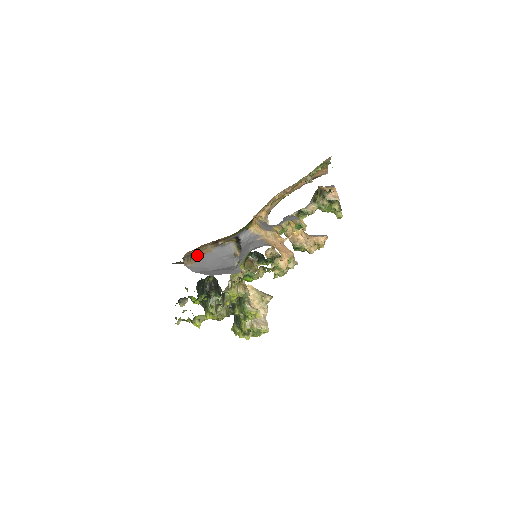
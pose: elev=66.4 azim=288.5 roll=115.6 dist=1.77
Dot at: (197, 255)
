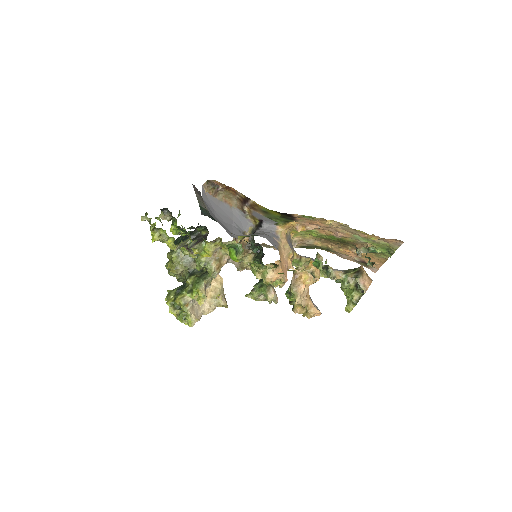
Dot at: (220, 194)
